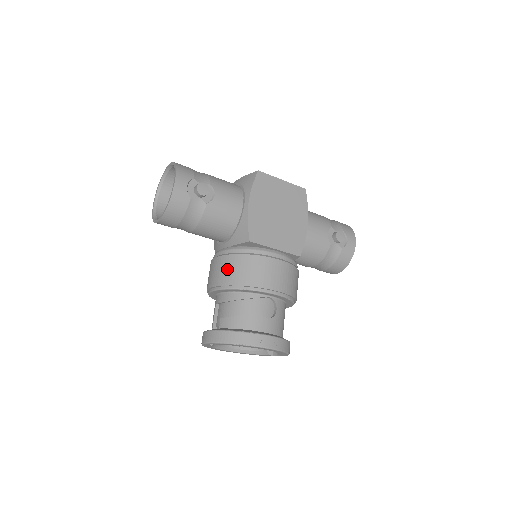
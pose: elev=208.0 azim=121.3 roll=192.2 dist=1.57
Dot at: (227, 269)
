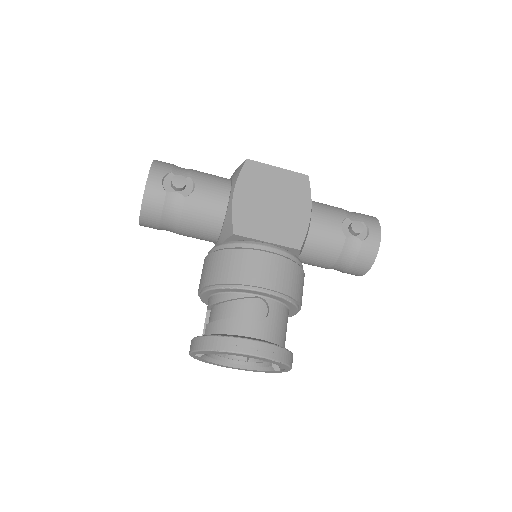
Dot at: (211, 267)
